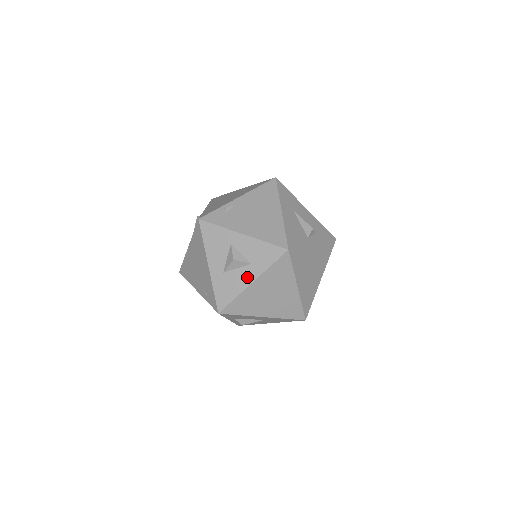
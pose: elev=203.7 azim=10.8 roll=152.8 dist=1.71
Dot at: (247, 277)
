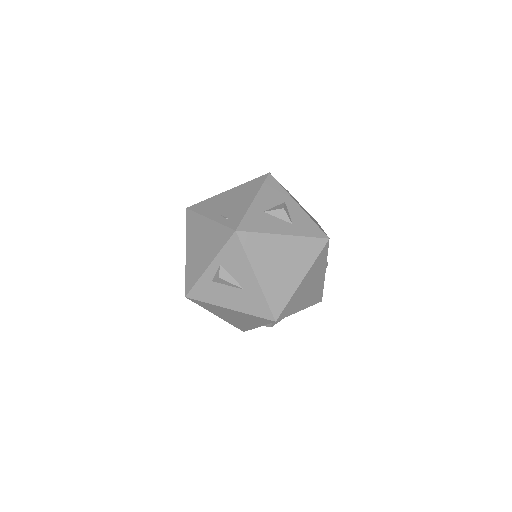
Dot at: (282, 228)
